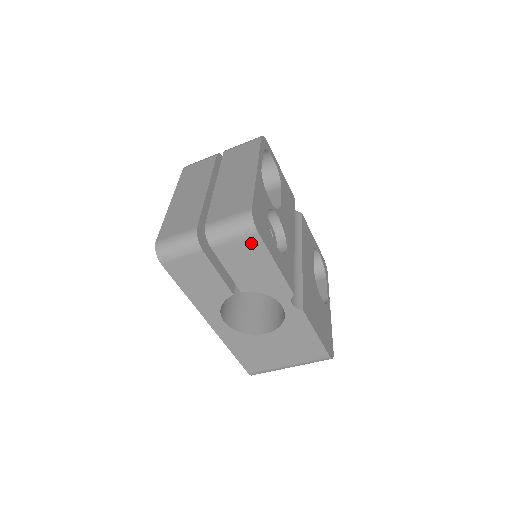
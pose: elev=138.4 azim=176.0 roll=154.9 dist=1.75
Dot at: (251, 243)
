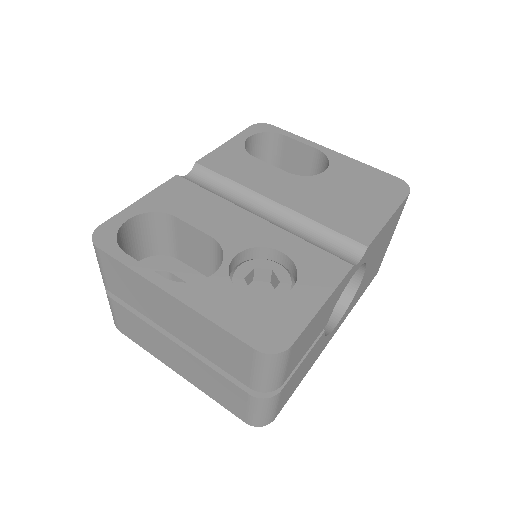
Dot at: (296, 346)
